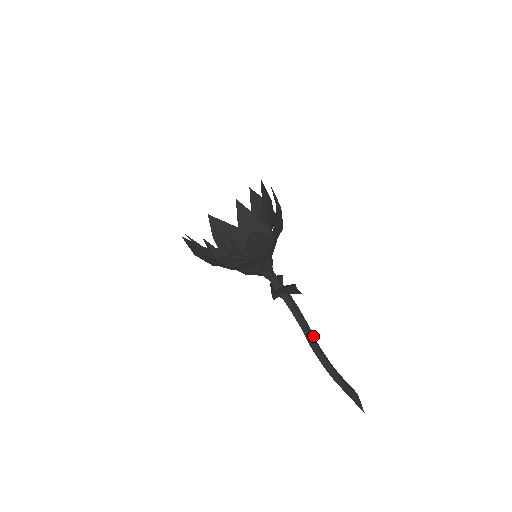
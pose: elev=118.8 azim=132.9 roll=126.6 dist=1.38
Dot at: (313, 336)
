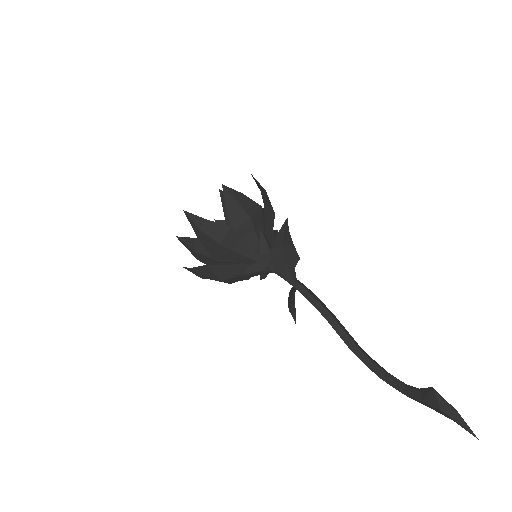
Dot at: (349, 334)
